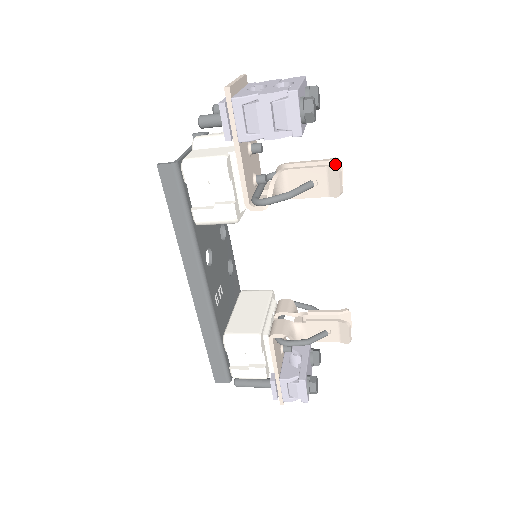
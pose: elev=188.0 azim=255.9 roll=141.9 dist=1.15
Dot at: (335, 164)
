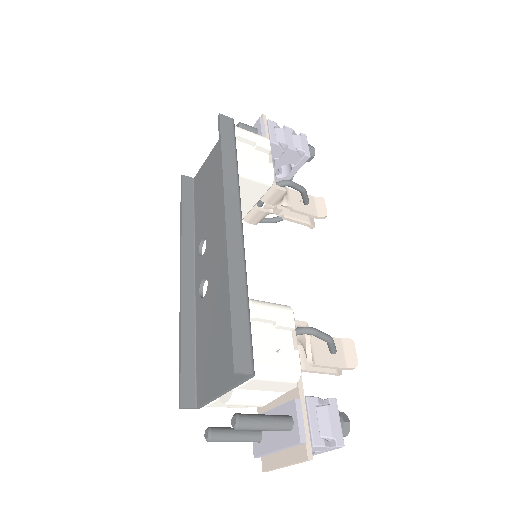
Dot at: occluded
